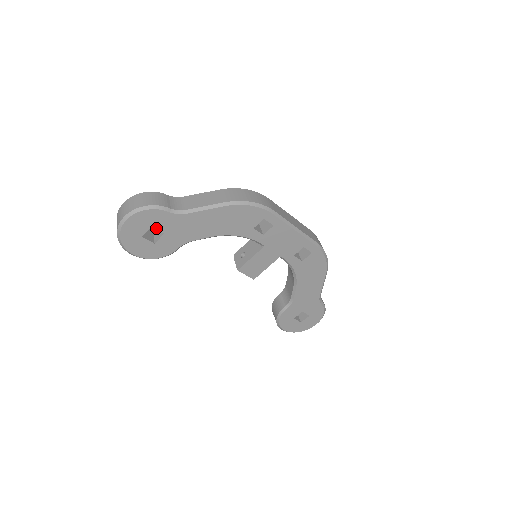
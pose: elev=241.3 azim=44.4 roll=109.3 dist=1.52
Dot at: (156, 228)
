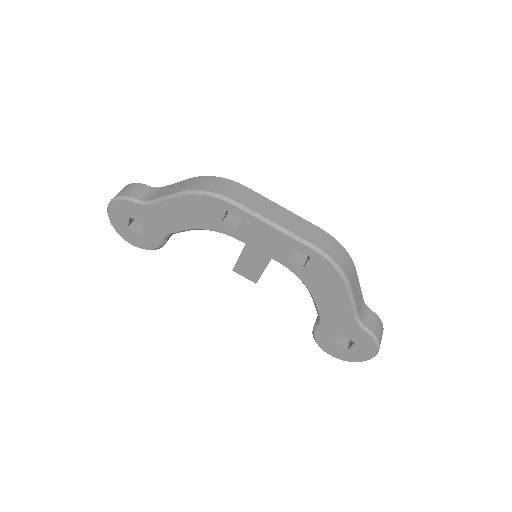
Dot at: (134, 219)
